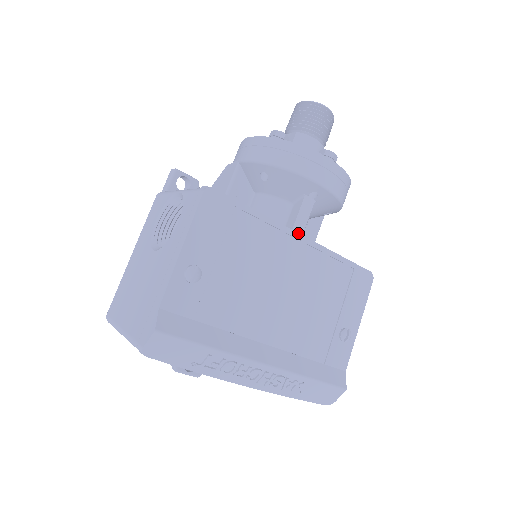
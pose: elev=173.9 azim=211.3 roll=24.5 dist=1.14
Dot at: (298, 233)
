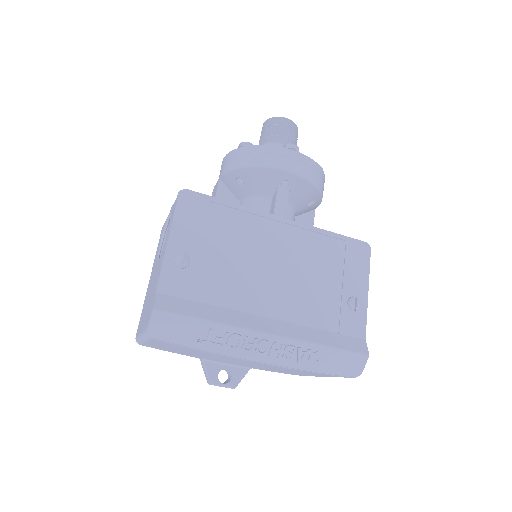
Dot at: (277, 216)
